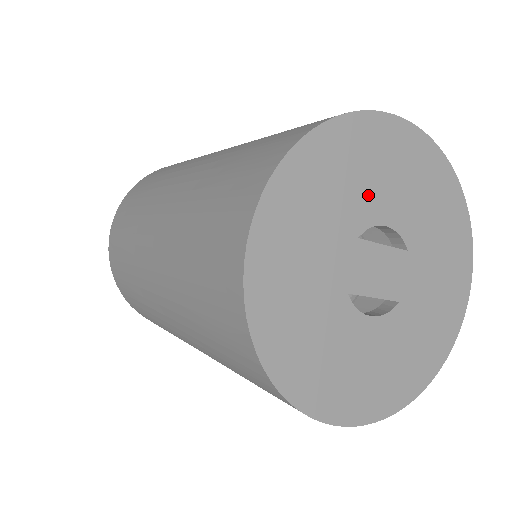
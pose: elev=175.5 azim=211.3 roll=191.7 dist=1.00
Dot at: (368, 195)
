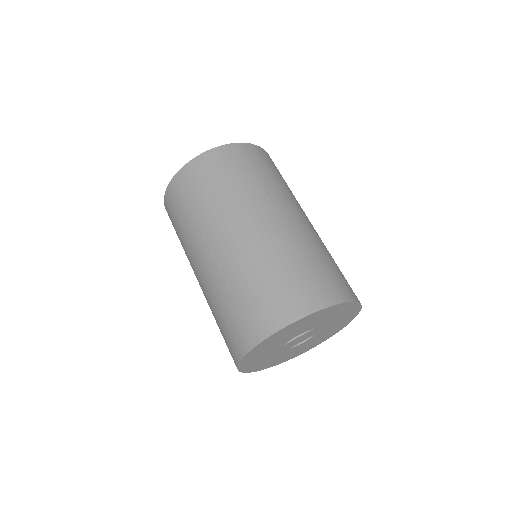
Dot at: (281, 341)
